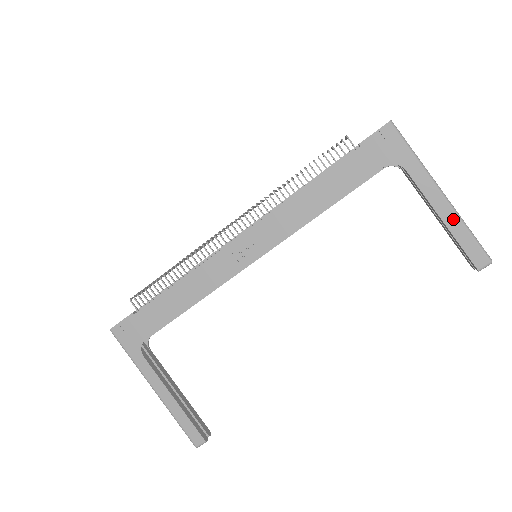
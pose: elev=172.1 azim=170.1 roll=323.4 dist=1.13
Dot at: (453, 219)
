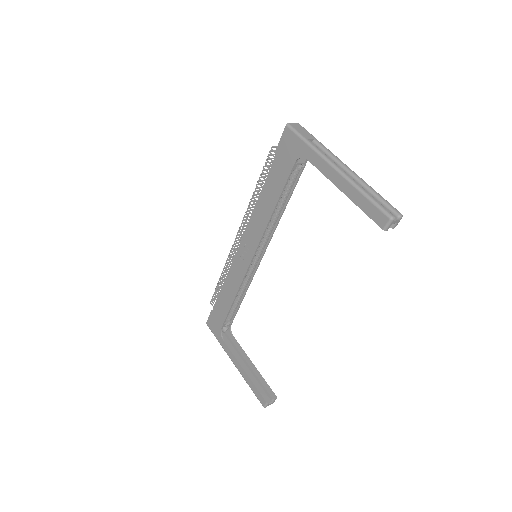
Dot at: (349, 189)
